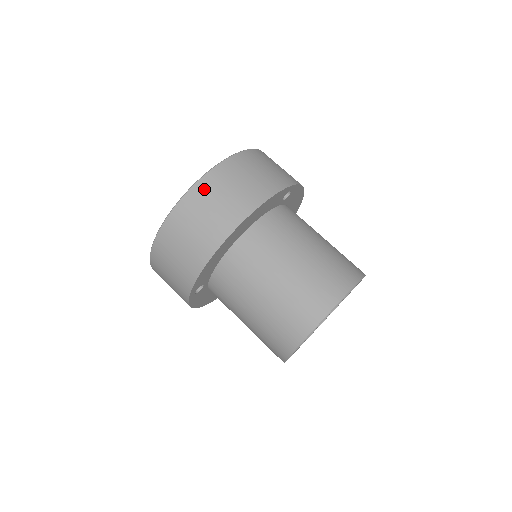
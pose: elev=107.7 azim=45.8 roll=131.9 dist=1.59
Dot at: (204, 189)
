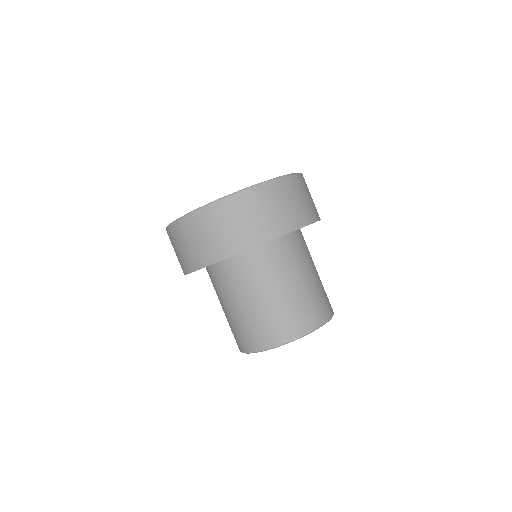
Dot at: (178, 230)
